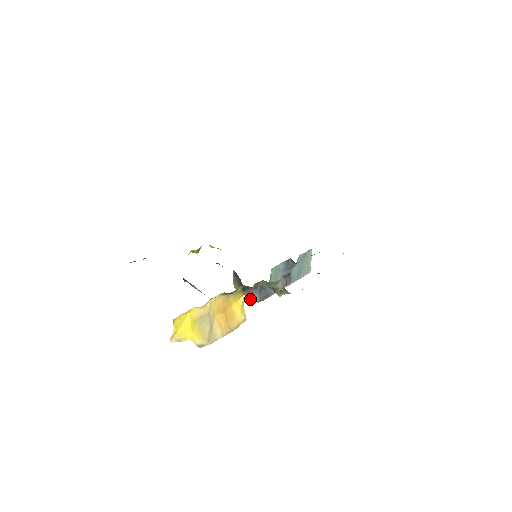
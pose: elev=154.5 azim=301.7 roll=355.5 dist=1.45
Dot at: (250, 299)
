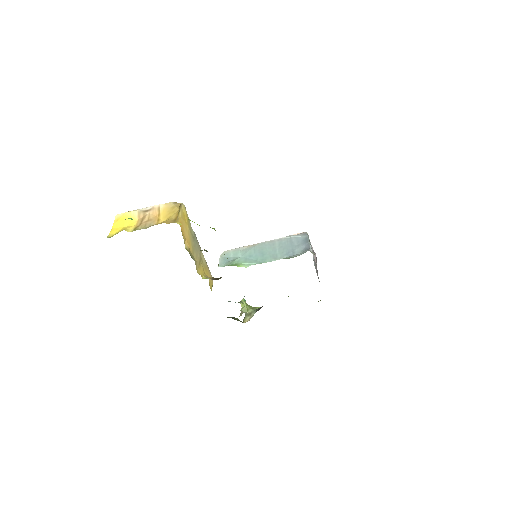
Dot at: occluded
